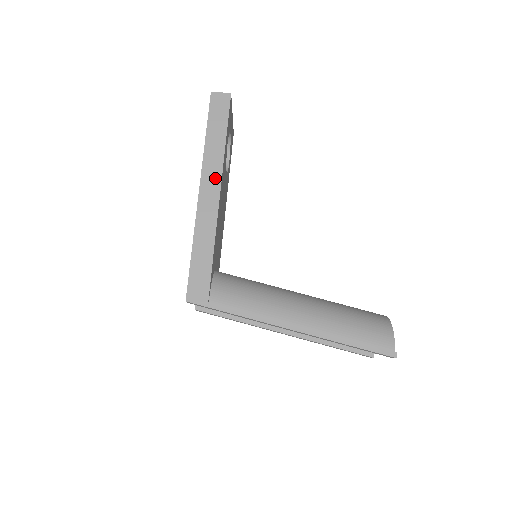
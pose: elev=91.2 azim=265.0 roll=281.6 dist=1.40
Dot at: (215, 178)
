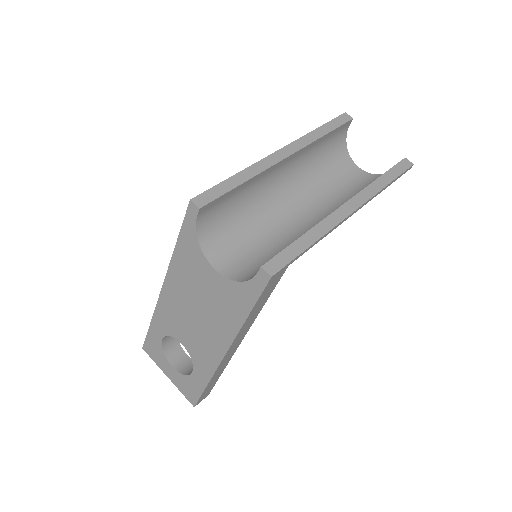
Dot at: occluded
